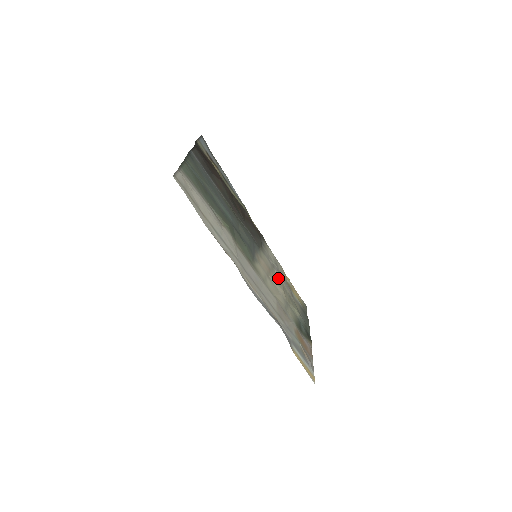
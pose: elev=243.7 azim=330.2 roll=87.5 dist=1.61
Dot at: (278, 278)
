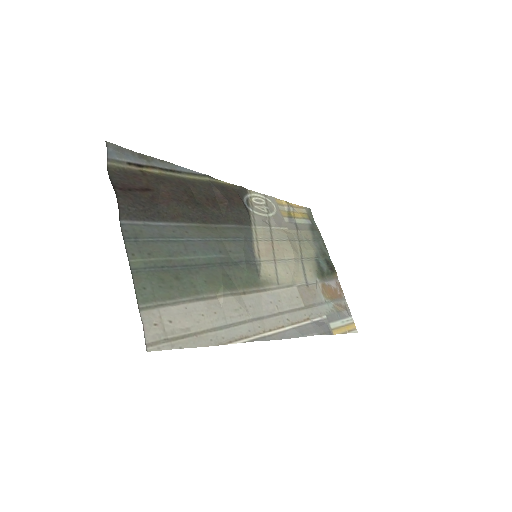
Dot at: (281, 236)
